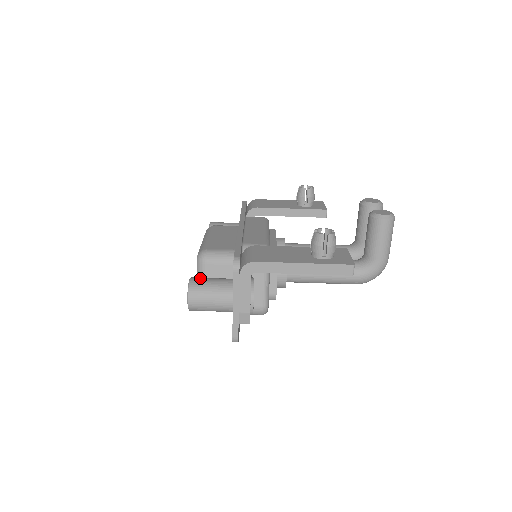
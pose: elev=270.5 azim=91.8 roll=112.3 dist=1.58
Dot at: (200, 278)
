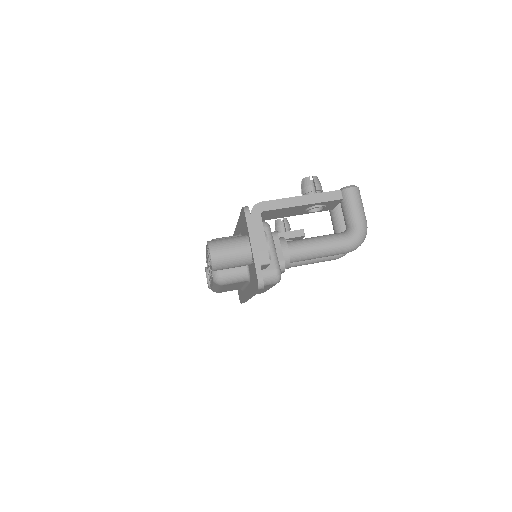
Dot at: occluded
